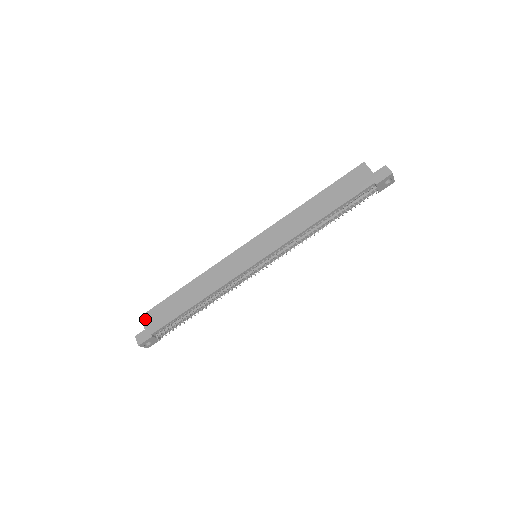
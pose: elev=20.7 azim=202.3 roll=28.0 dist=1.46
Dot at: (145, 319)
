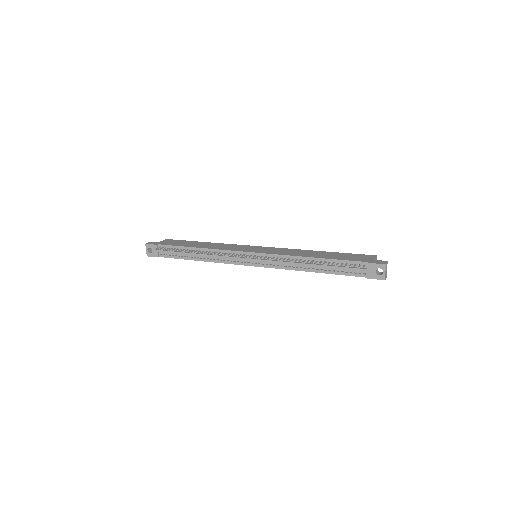
Dot at: (166, 240)
